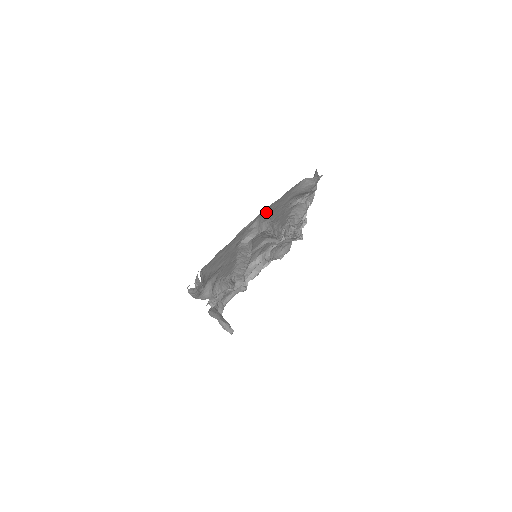
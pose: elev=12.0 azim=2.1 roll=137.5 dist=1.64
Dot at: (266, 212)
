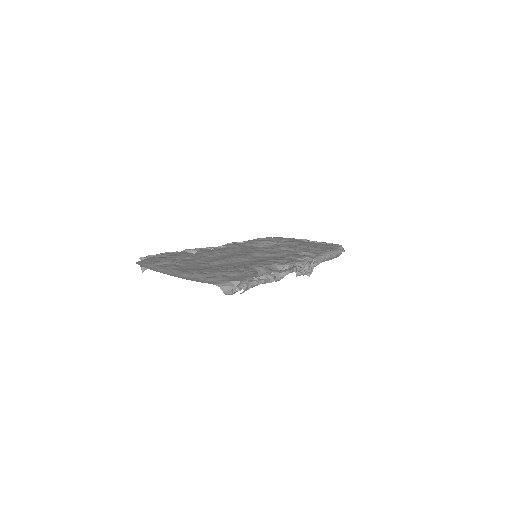
Dot at: (191, 272)
